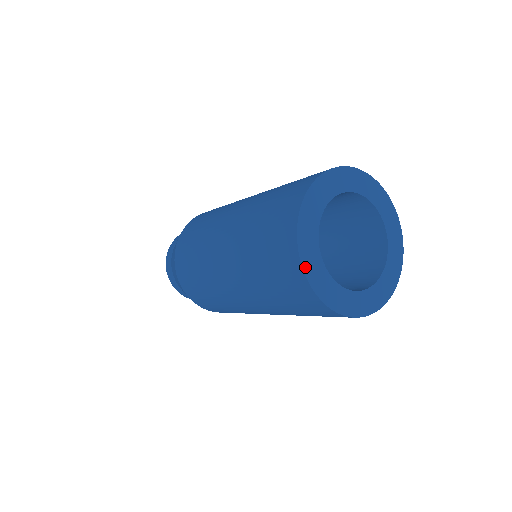
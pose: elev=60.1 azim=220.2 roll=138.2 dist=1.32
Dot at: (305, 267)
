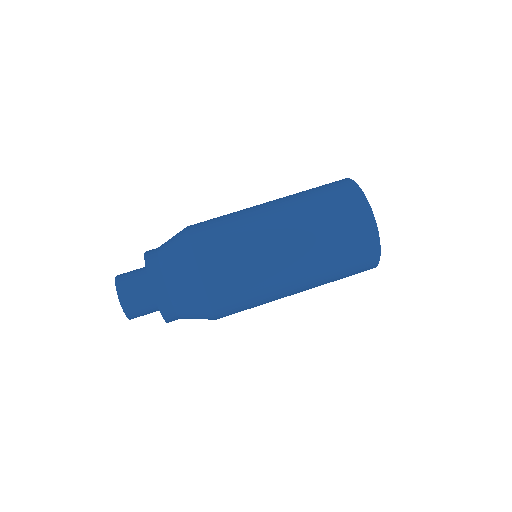
Dot at: (376, 225)
